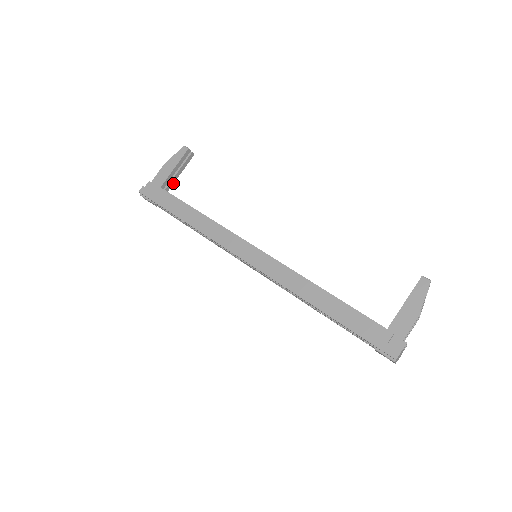
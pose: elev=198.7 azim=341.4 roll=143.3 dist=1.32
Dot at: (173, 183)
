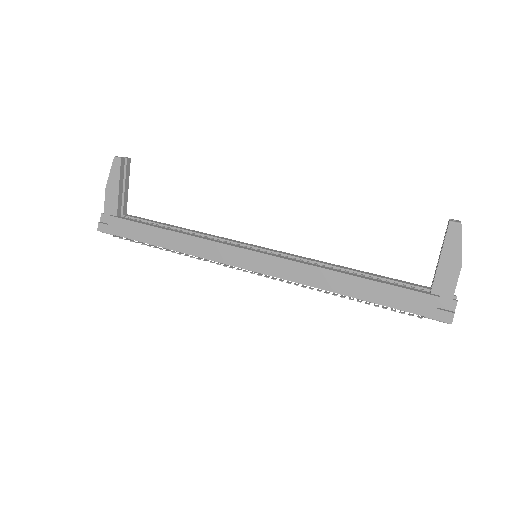
Dot at: (127, 201)
